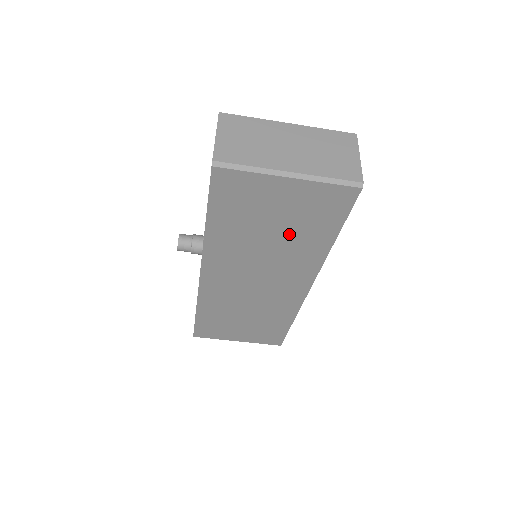
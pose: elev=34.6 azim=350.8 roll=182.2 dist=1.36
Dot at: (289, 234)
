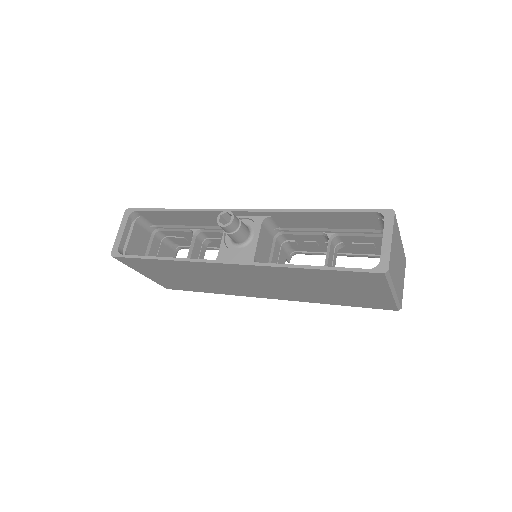
Dot at: (328, 293)
